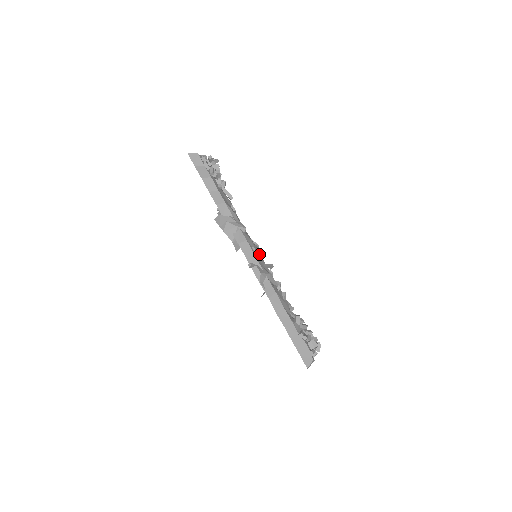
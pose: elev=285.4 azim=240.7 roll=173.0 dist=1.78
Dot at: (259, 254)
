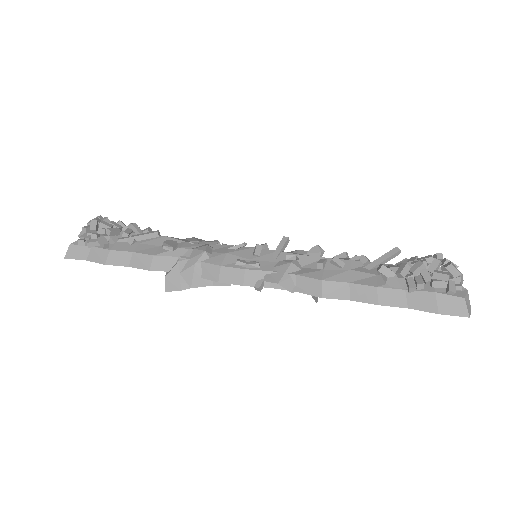
Dot at: (254, 255)
